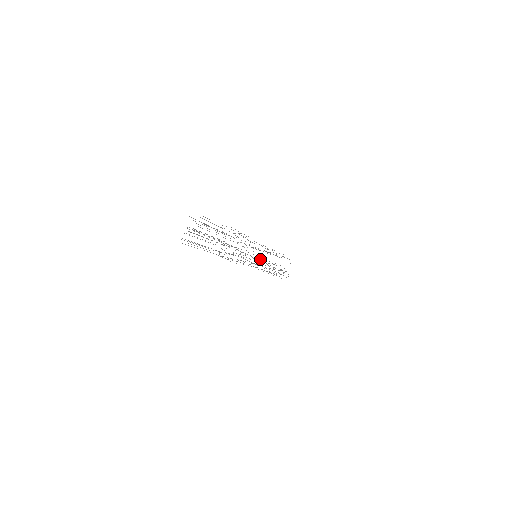
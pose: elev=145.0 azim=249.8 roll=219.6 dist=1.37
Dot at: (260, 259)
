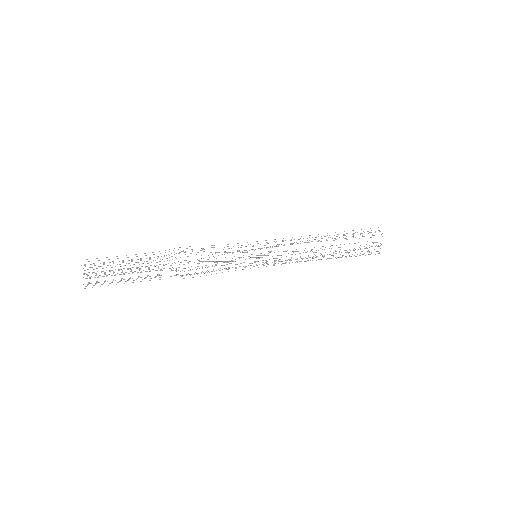
Dot at: occluded
